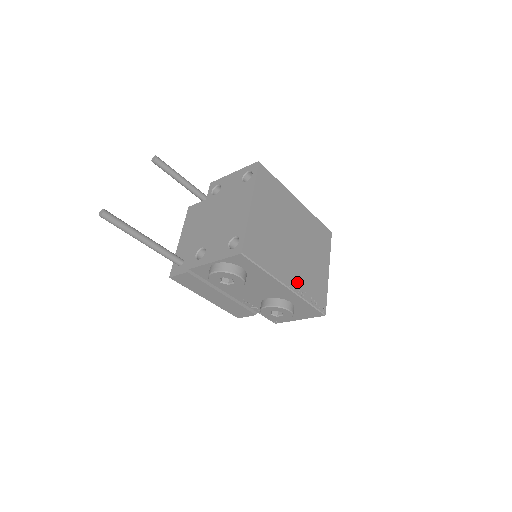
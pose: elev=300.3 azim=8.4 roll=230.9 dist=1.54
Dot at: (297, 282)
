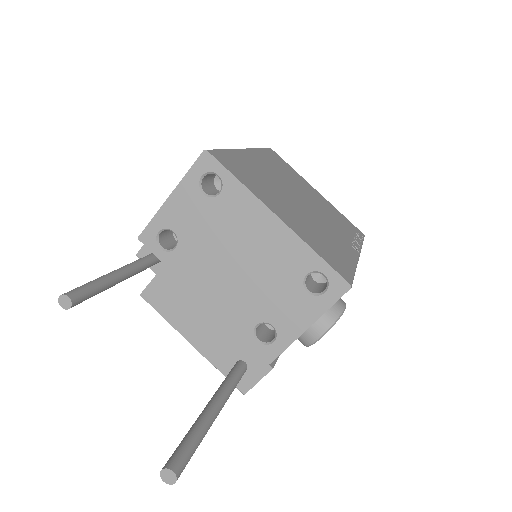
Dot at: (348, 239)
